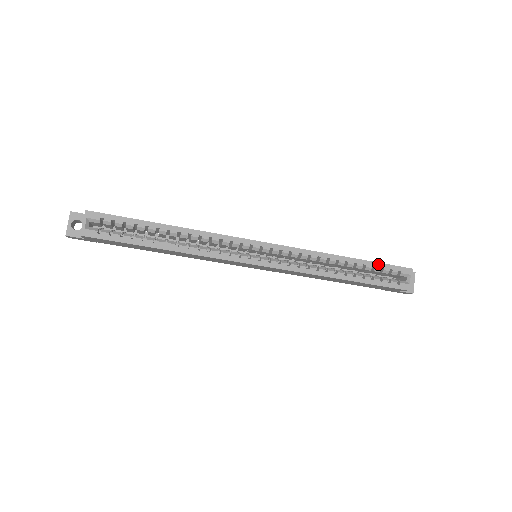
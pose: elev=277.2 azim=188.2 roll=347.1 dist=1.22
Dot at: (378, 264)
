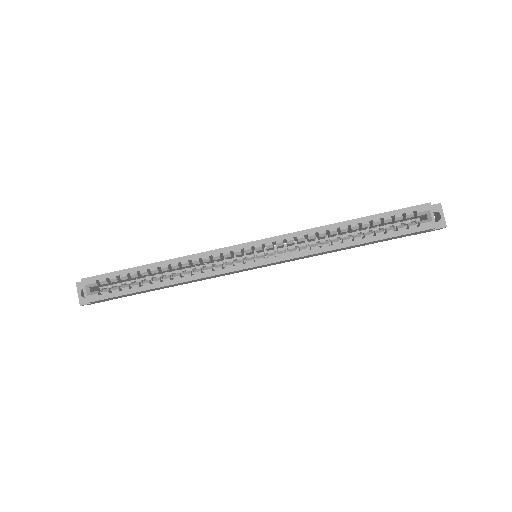
Dot at: (386, 214)
